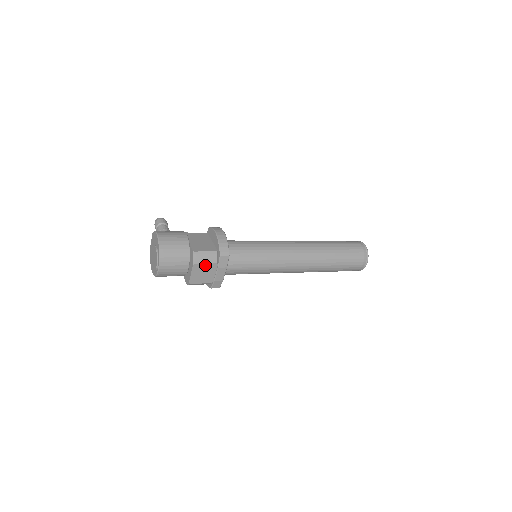
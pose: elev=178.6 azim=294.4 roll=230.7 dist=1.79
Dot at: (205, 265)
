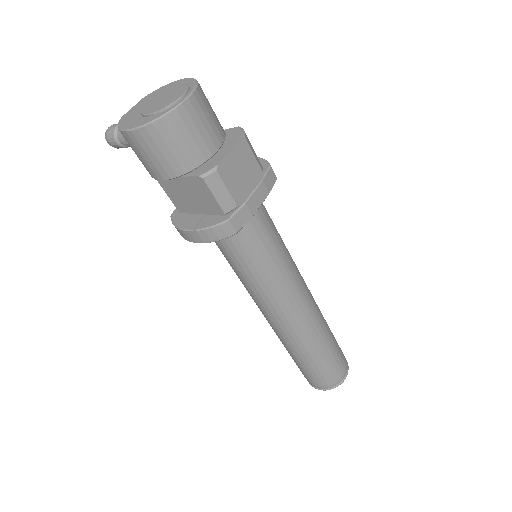
Dot at: (251, 157)
